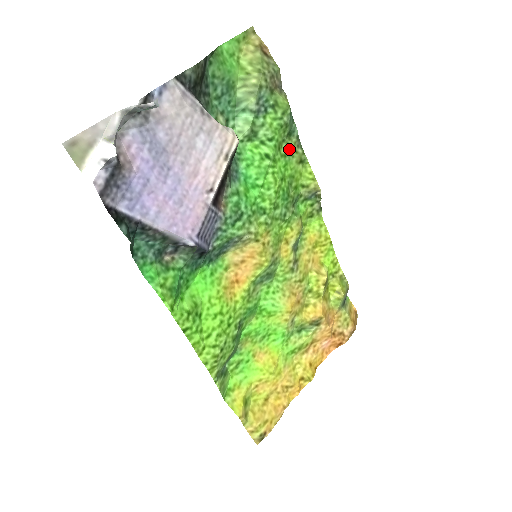
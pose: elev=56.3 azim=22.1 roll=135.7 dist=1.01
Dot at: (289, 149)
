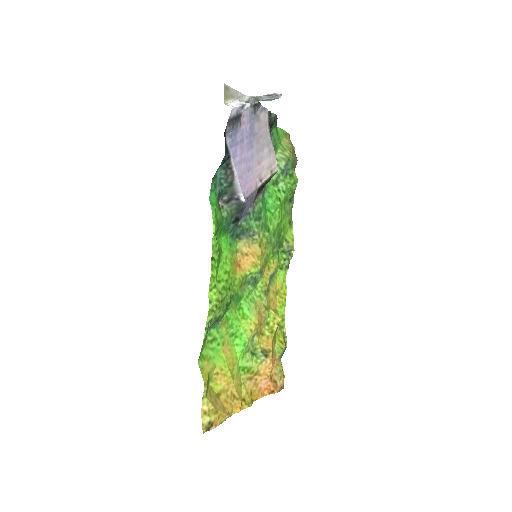
Dot at: (287, 209)
